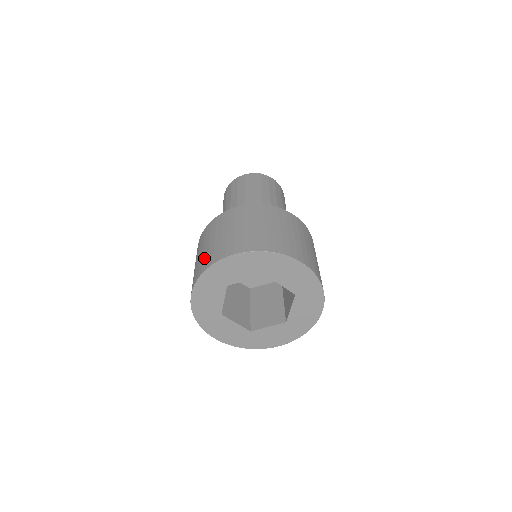
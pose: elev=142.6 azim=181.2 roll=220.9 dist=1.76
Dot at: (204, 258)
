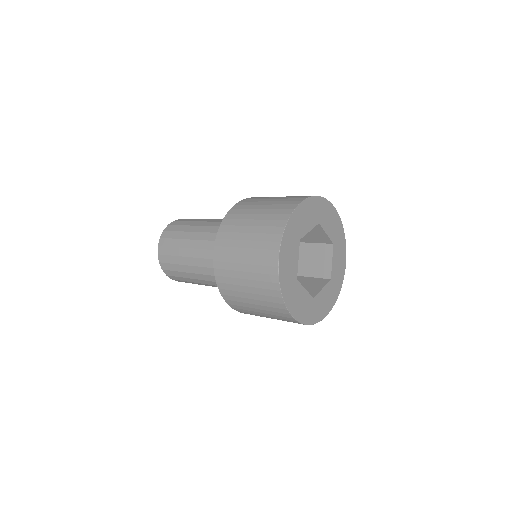
Dot at: (267, 224)
